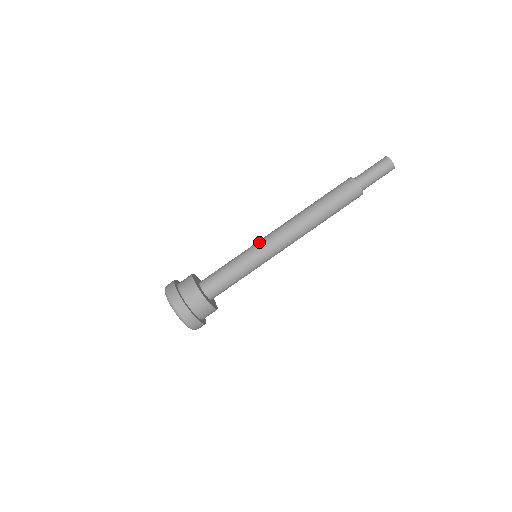
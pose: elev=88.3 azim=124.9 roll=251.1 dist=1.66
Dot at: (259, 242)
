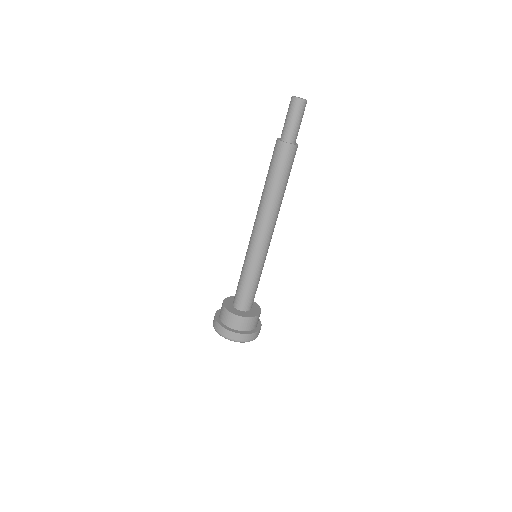
Dot at: (251, 248)
